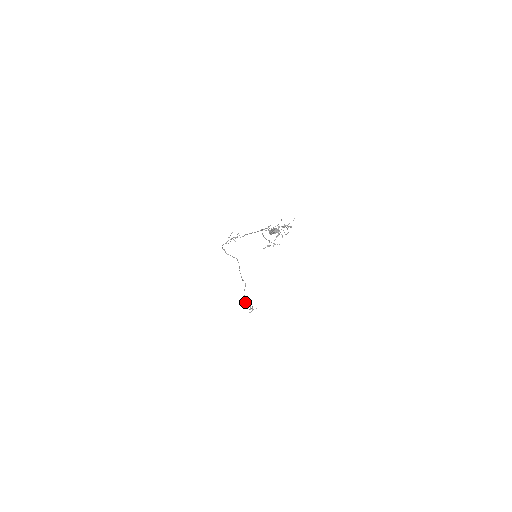
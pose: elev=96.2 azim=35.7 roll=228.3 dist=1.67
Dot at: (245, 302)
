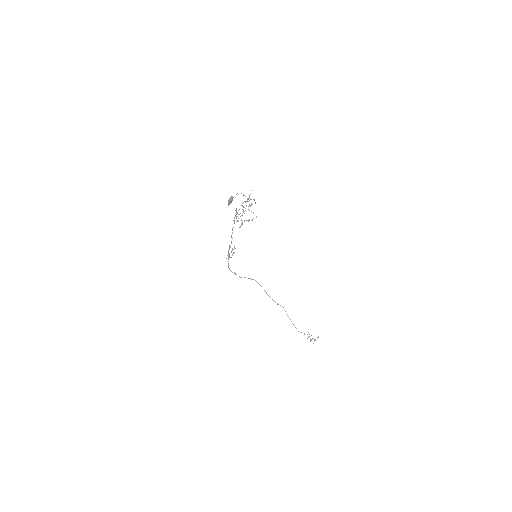
Dot at: (298, 331)
